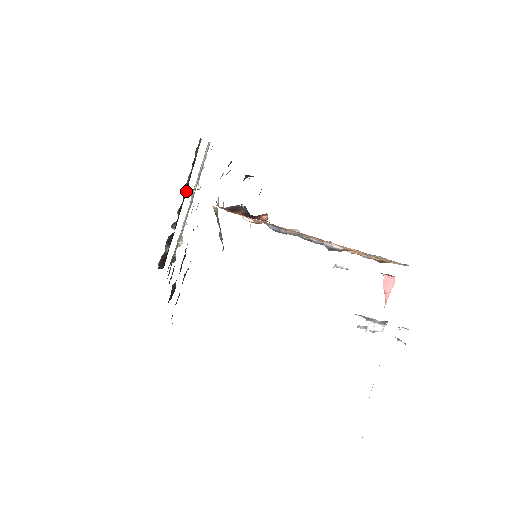
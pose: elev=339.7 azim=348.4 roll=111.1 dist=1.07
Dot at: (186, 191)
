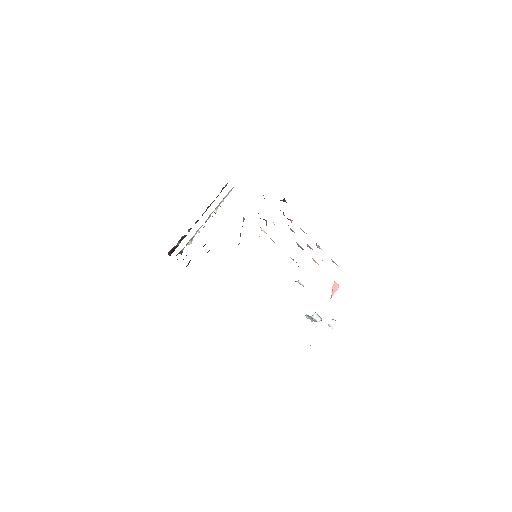
Dot at: occluded
